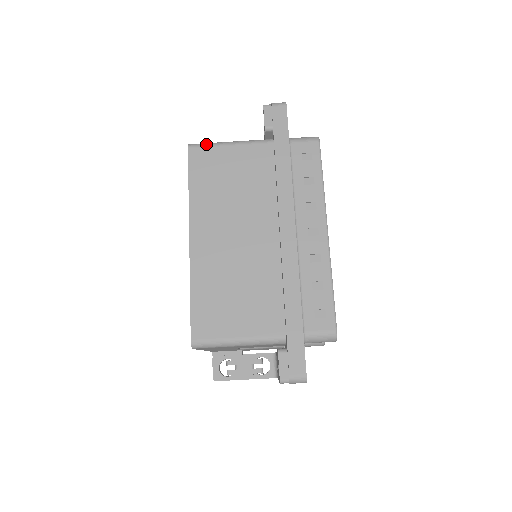
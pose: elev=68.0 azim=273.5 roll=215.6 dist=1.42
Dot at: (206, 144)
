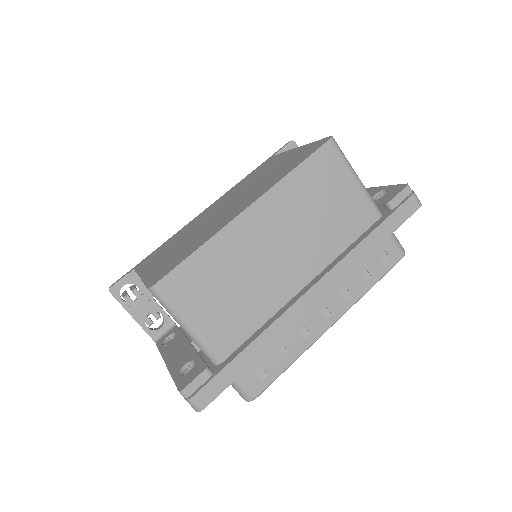
Dot at: (343, 154)
